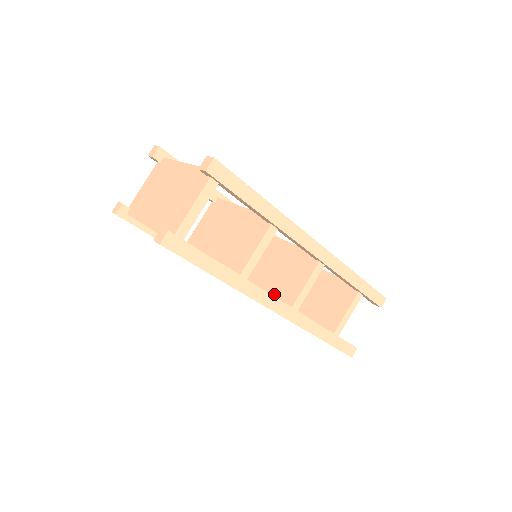
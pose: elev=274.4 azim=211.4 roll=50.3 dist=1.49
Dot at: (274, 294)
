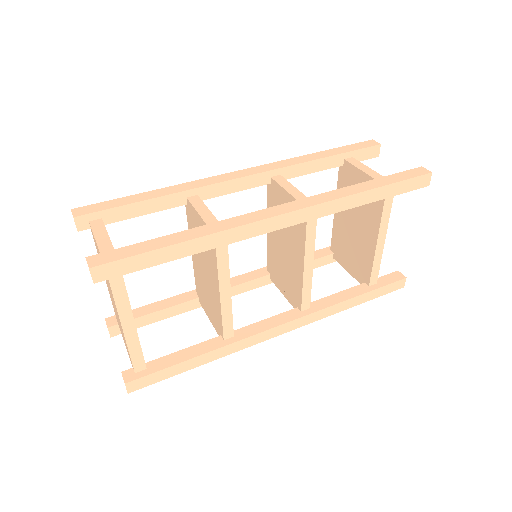
Dot at: (299, 238)
